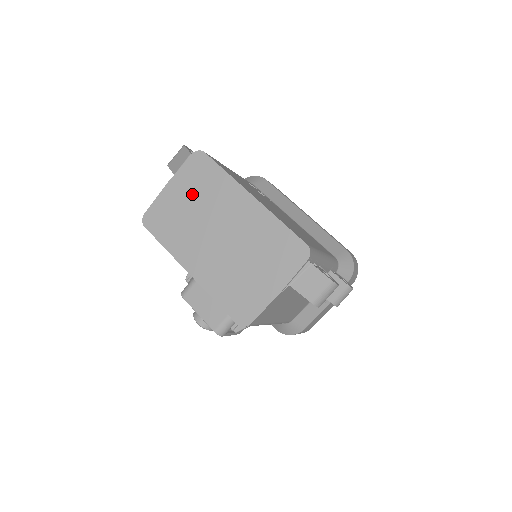
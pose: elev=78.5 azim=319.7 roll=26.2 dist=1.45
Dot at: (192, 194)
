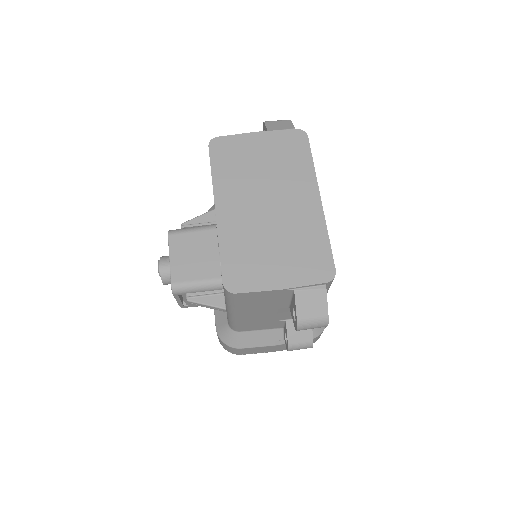
Dot at: (271, 156)
